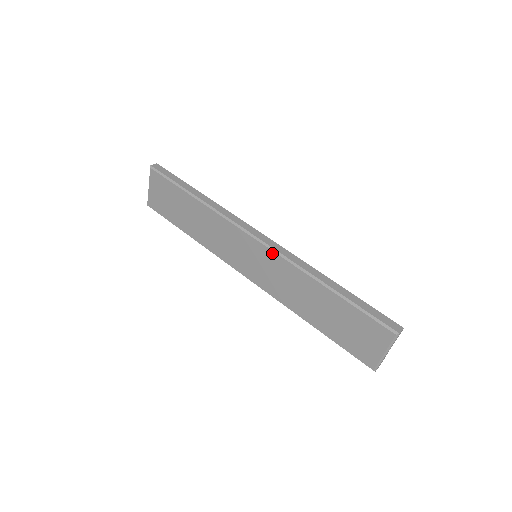
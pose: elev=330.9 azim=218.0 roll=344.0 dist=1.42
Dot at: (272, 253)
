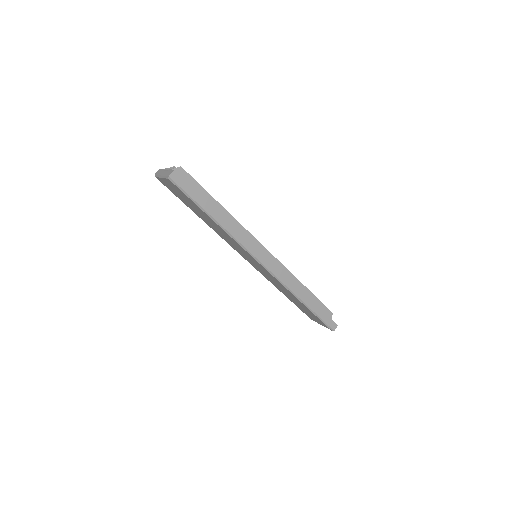
Dot at: (271, 275)
